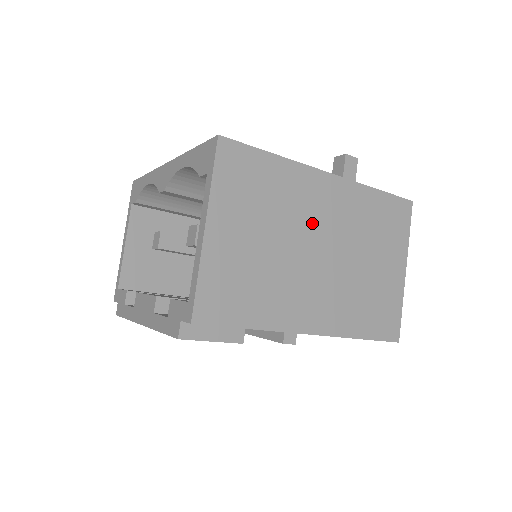
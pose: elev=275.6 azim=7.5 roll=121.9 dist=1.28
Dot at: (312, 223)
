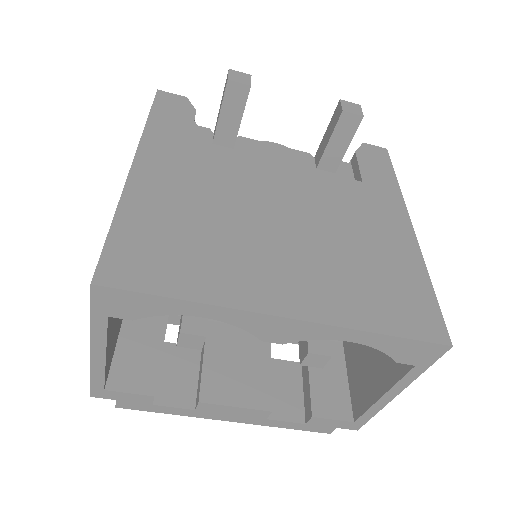
Dot at: occluded
